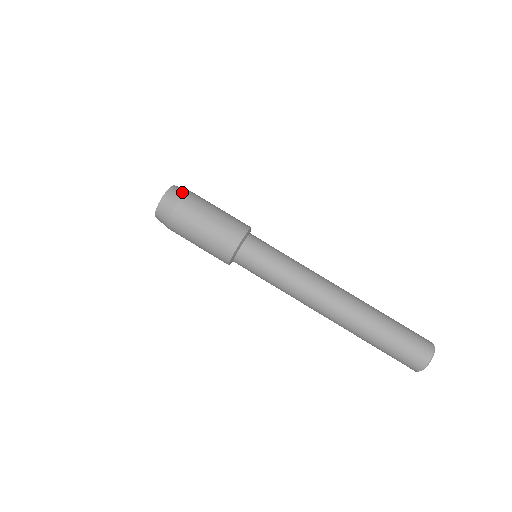
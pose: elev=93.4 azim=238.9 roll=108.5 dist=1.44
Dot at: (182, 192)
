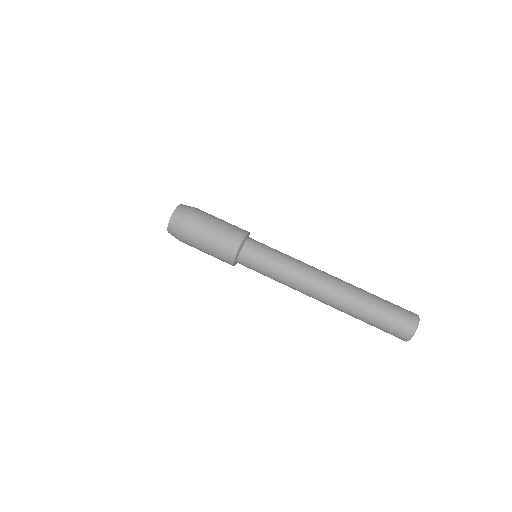
Dot at: (185, 212)
